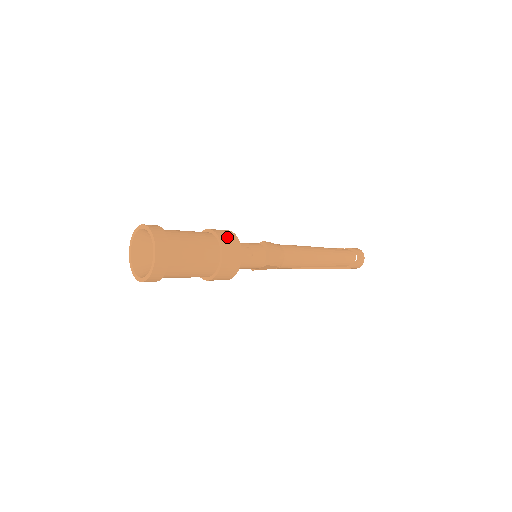
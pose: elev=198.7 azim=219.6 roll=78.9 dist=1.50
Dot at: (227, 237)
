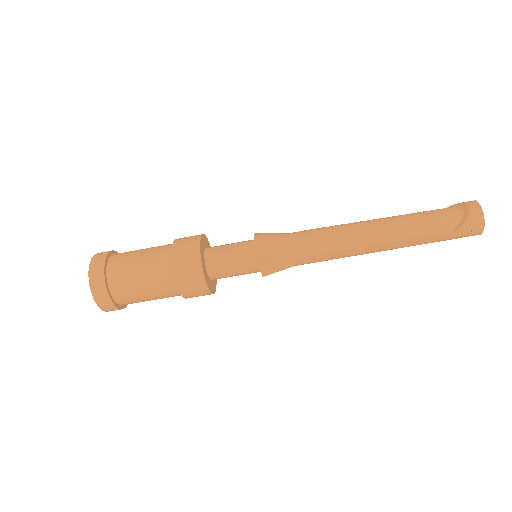
Dot at: (186, 238)
